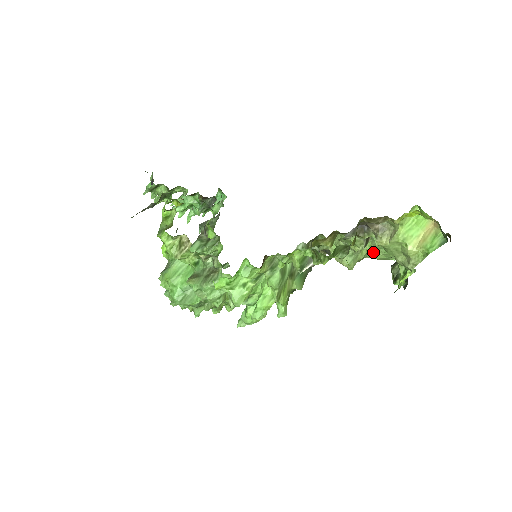
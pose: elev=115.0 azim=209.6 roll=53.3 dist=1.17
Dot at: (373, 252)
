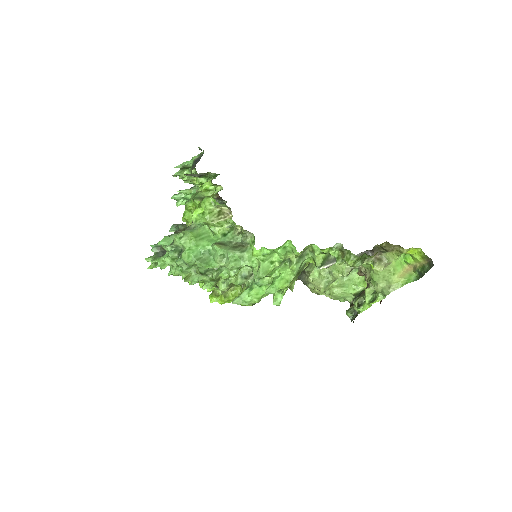
Dot at: (335, 289)
